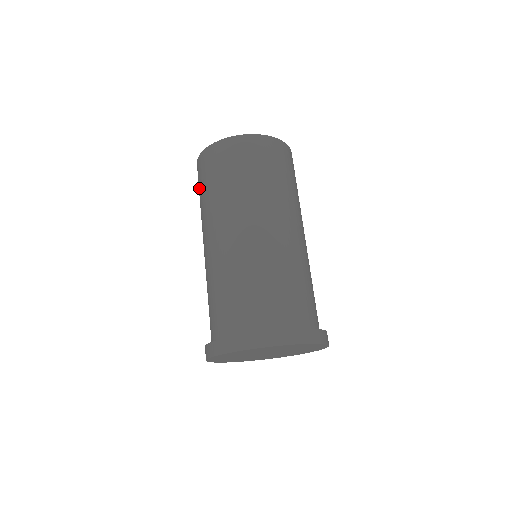
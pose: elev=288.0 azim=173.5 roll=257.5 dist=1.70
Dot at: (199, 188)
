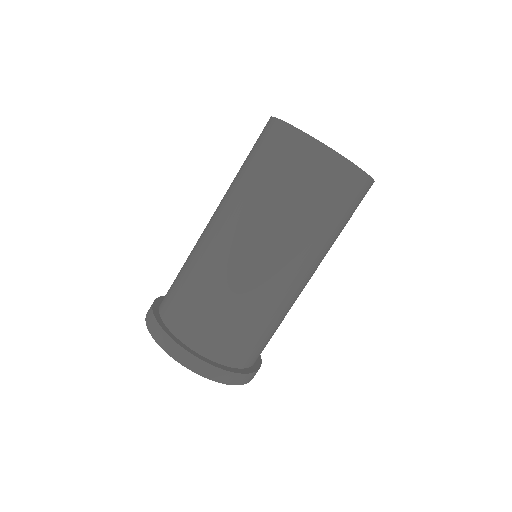
Dot at: (253, 152)
